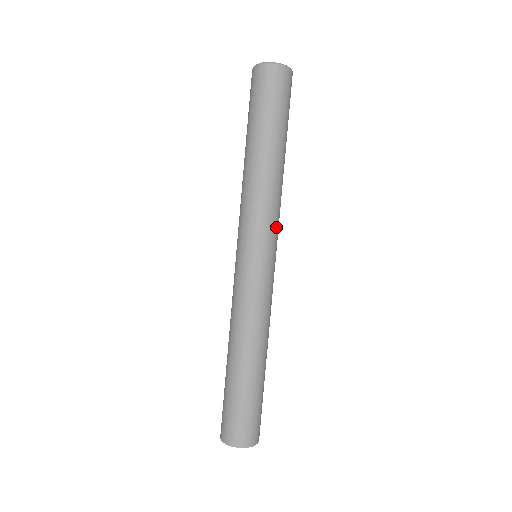
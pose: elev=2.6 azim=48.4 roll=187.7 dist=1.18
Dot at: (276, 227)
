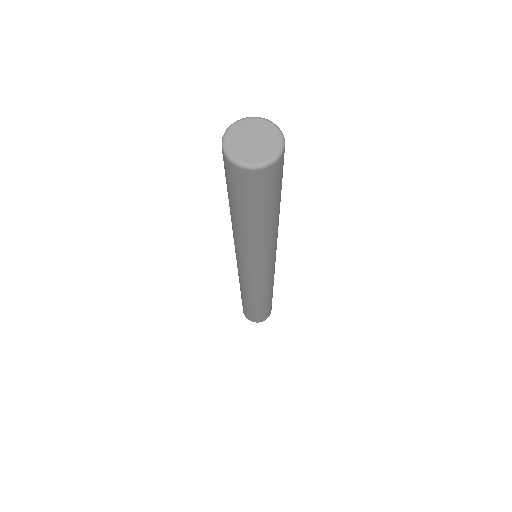
Dot at: (262, 262)
